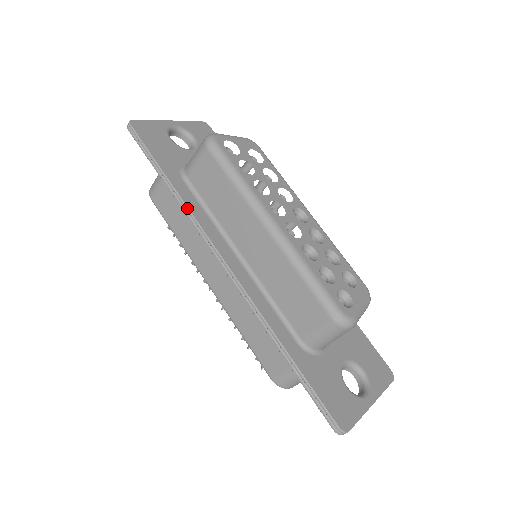
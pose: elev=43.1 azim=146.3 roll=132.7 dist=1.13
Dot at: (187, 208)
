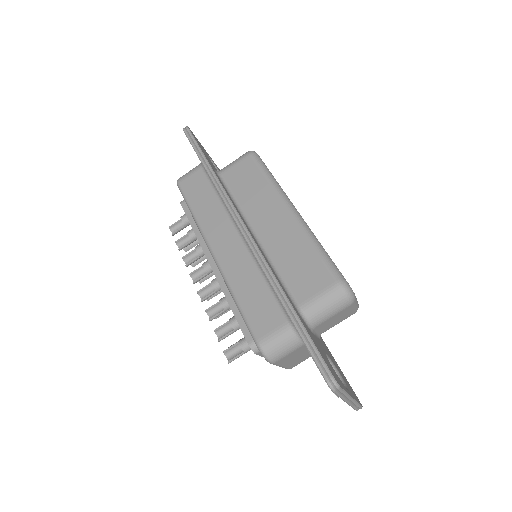
Dot at: (220, 183)
